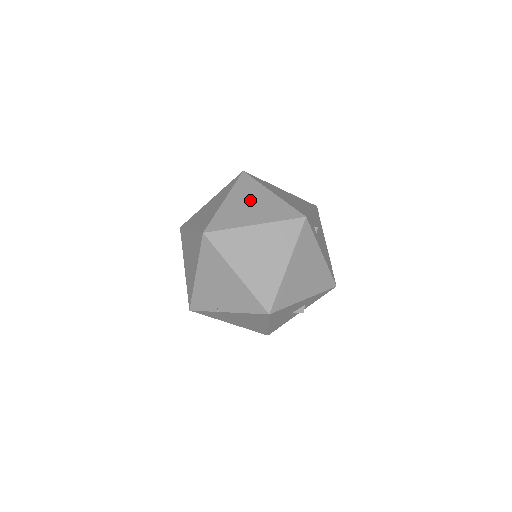
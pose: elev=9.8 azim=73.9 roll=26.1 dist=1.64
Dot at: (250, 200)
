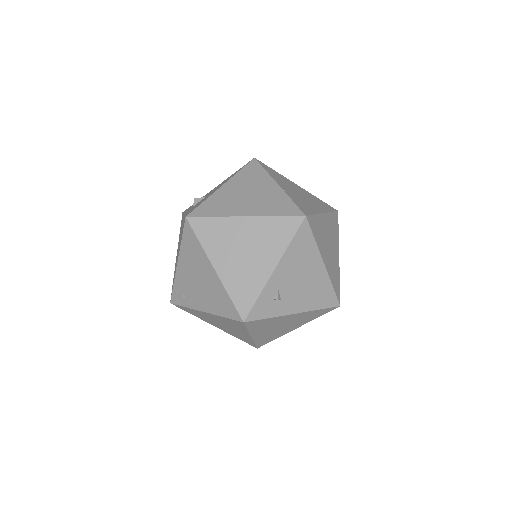
Dot at: (196, 274)
